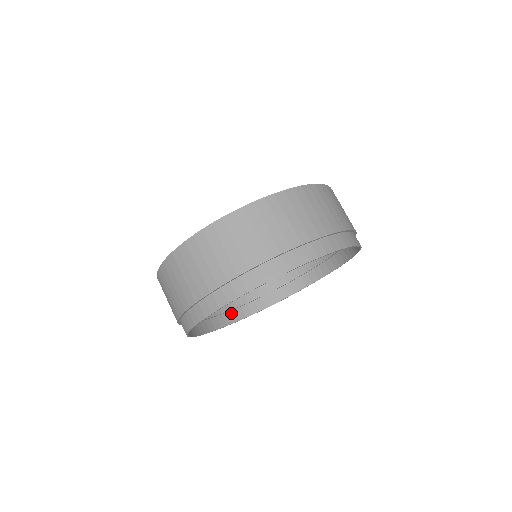
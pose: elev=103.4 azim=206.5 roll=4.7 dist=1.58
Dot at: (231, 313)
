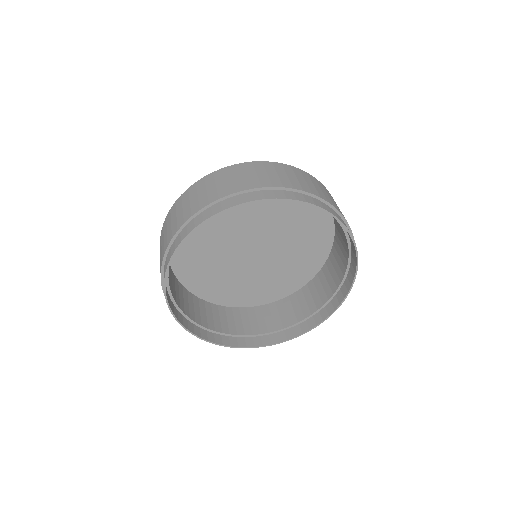
Dot at: (196, 327)
